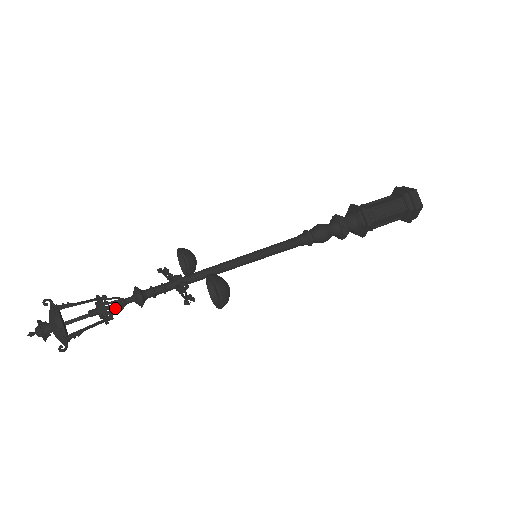
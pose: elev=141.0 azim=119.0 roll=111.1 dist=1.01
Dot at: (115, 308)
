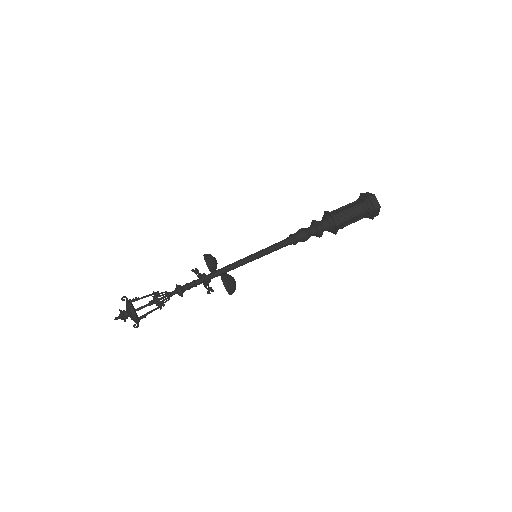
Dot at: (165, 299)
